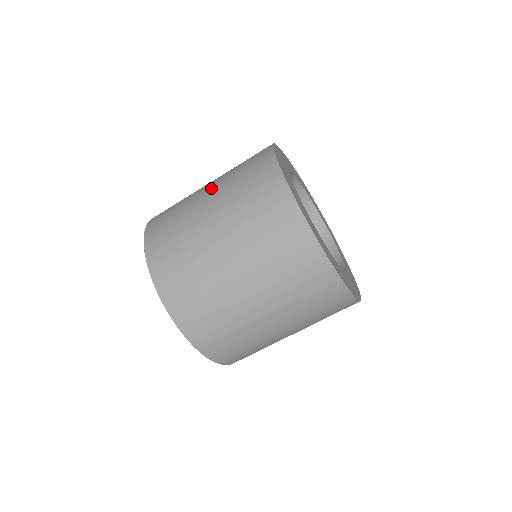
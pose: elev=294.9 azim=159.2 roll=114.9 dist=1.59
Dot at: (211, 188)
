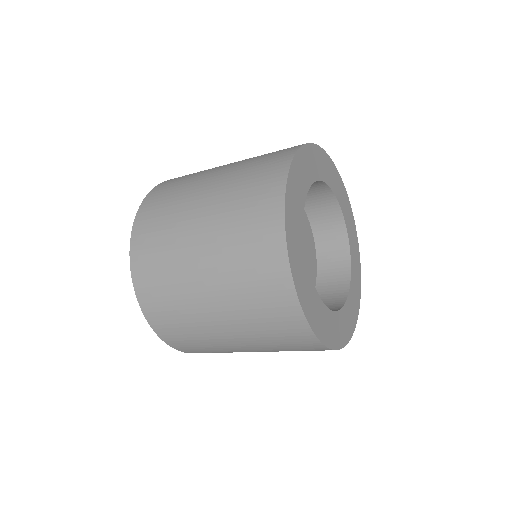
Dot at: (207, 209)
